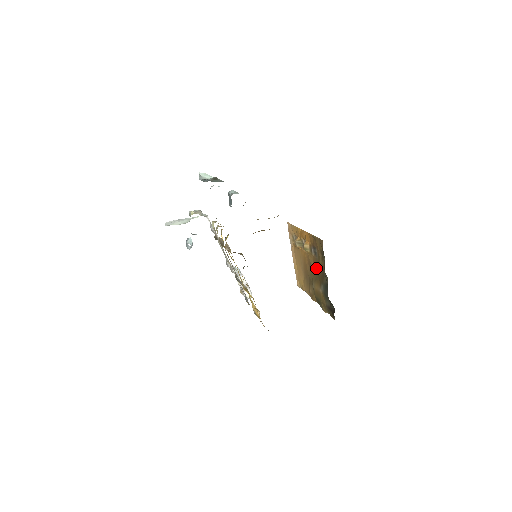
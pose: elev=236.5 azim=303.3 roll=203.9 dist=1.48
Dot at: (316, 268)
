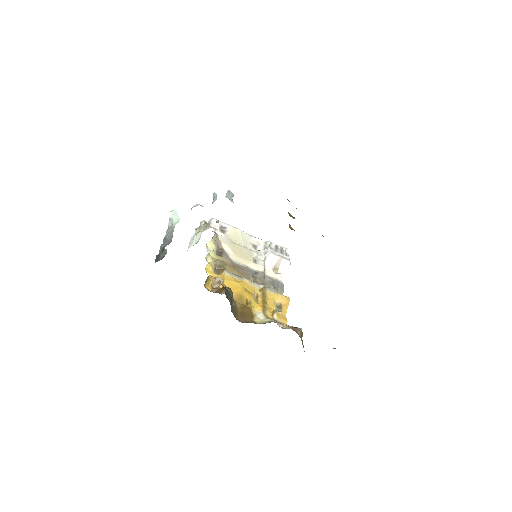
Dot at: occluded
